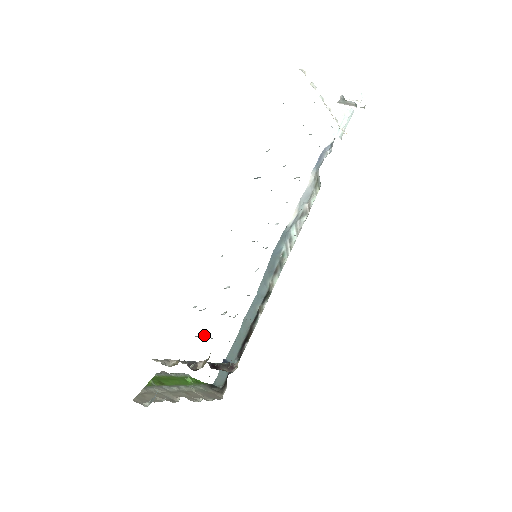
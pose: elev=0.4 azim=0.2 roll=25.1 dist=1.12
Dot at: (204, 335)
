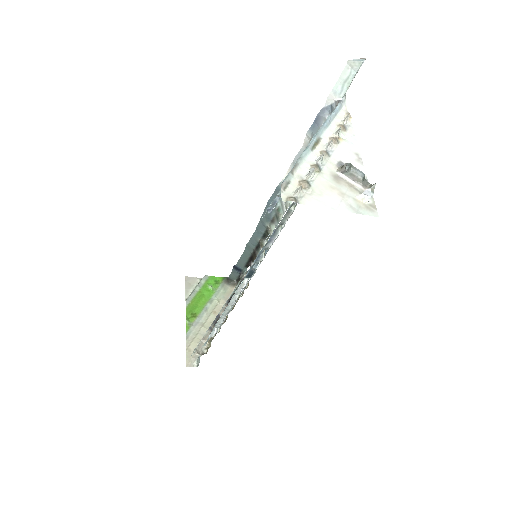
Dot at: occluded
